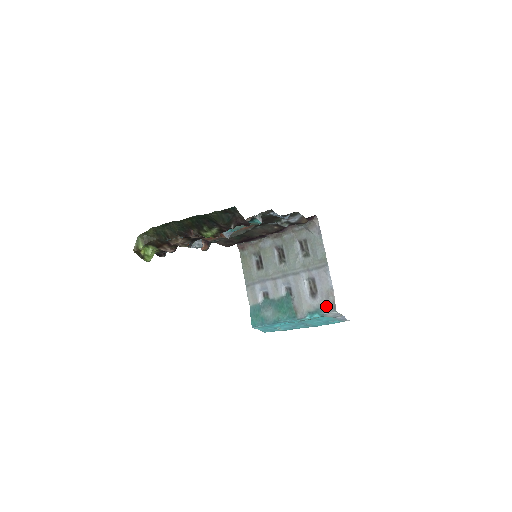
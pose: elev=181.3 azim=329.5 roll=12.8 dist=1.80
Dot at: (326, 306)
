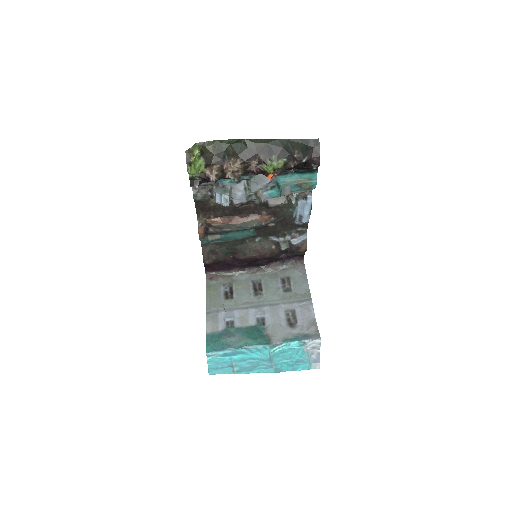
Dot at: (308, 334)
